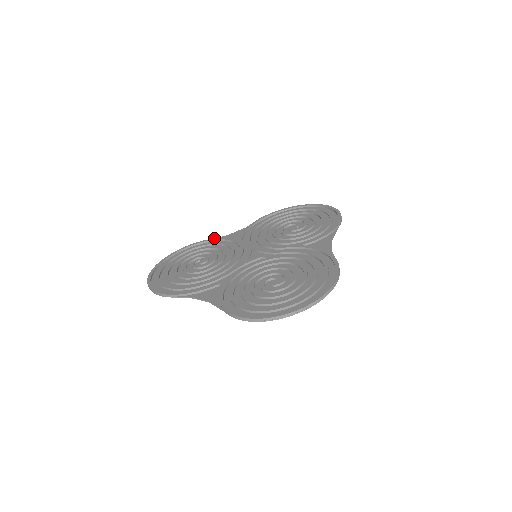
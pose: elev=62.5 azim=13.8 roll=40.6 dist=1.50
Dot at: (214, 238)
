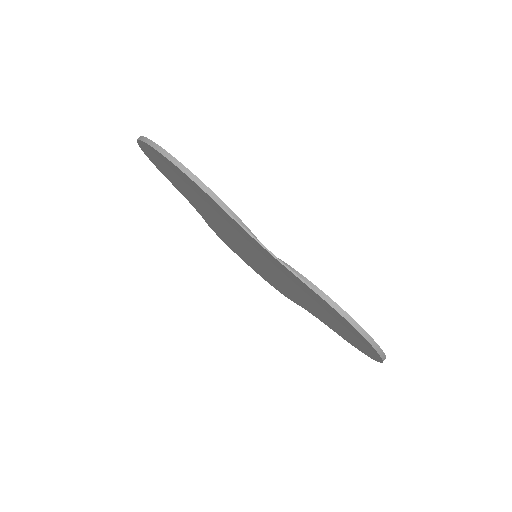
Dot at: occluded
